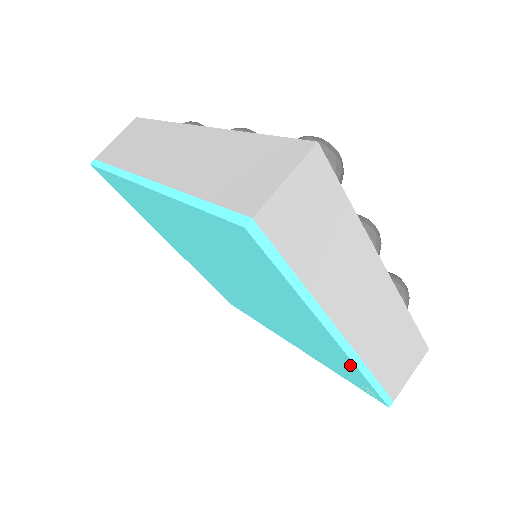
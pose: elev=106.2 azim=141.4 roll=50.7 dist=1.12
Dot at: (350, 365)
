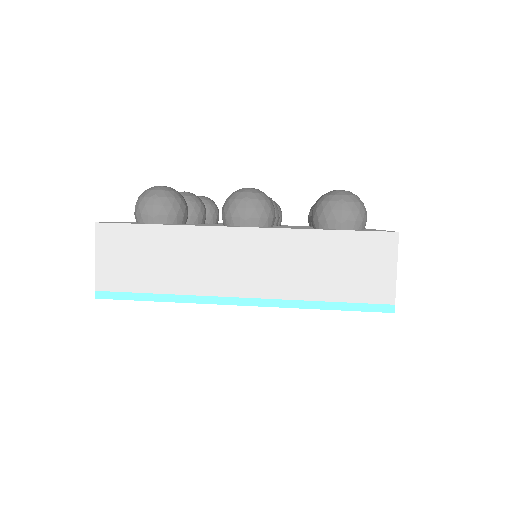
Dot at: occluded
